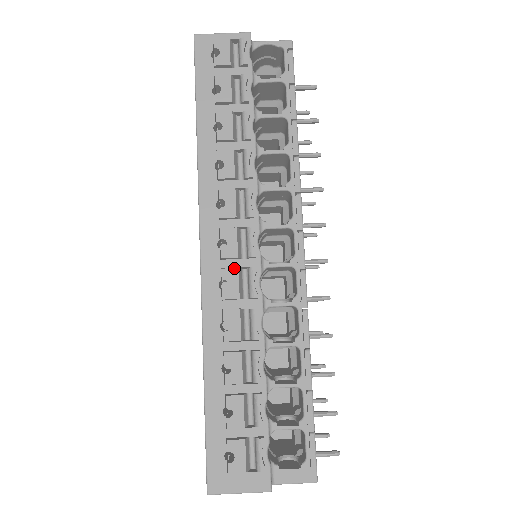
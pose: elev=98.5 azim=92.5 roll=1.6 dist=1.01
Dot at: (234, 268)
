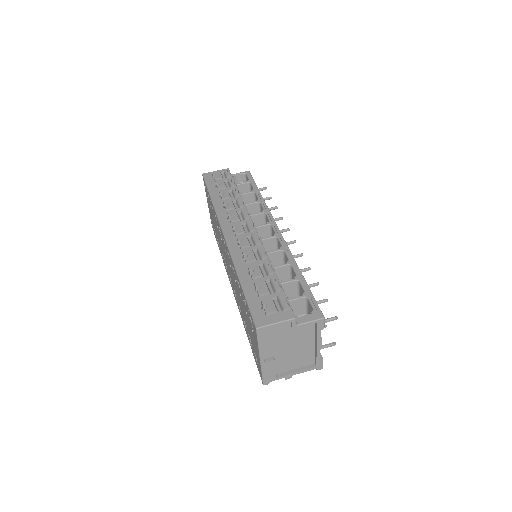
Dot at: (243, 235)
